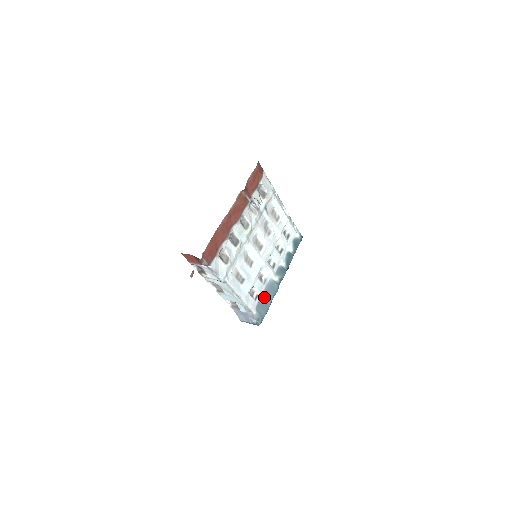
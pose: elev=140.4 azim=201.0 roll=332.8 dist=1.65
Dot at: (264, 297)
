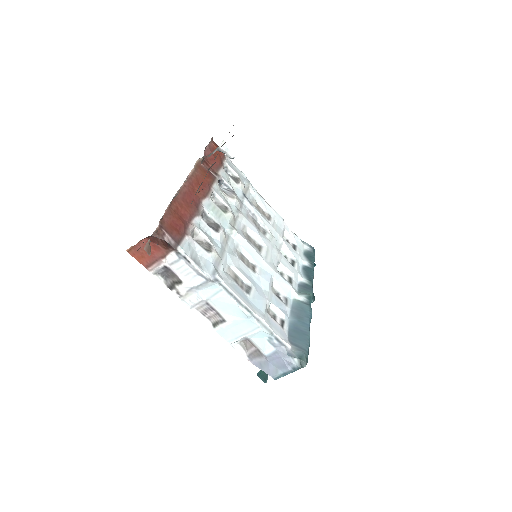
Dot at: (295, 324)
